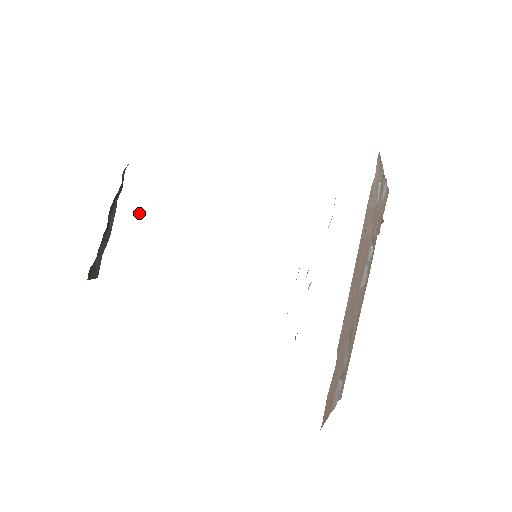
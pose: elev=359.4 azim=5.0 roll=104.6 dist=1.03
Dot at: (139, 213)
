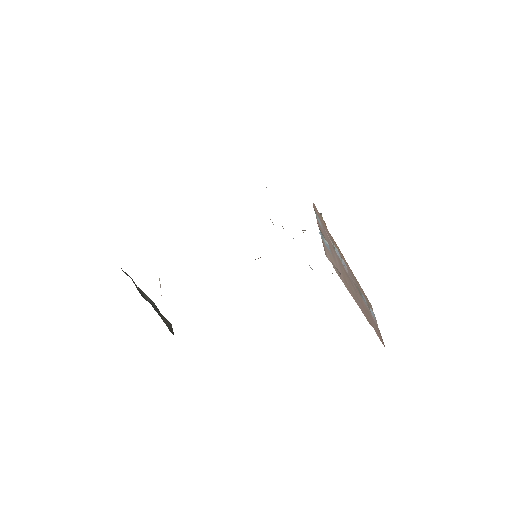
Dot at: occluded
